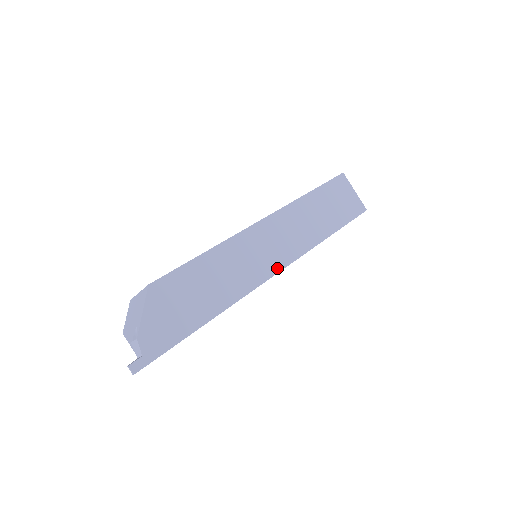
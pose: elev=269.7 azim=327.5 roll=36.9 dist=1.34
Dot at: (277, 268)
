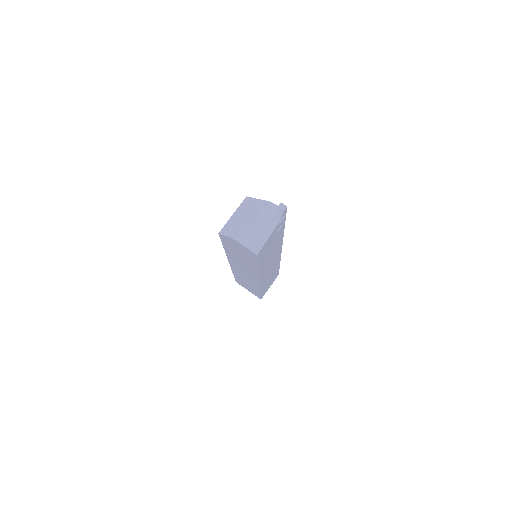
Dot at: occluded
